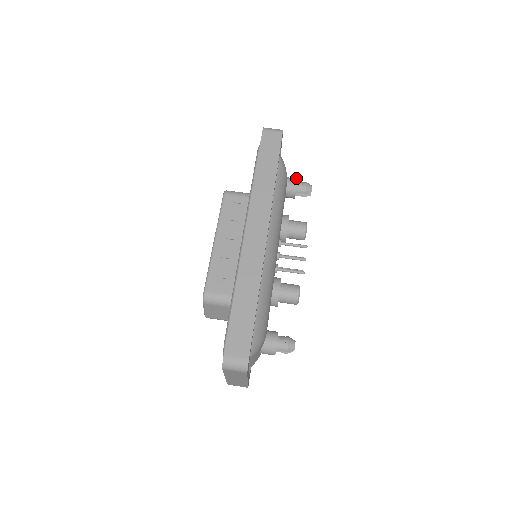
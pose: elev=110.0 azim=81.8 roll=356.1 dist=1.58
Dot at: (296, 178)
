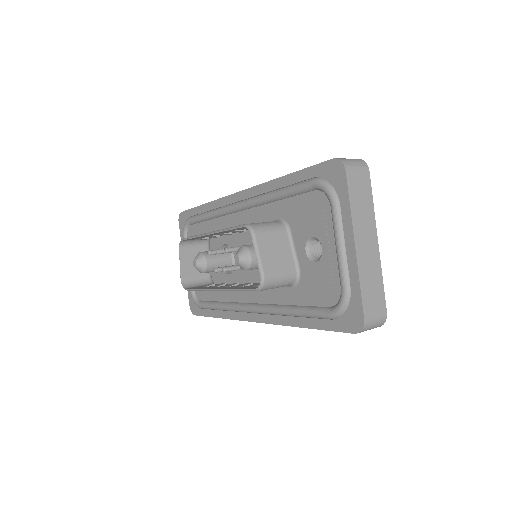
Dot at: occluded
